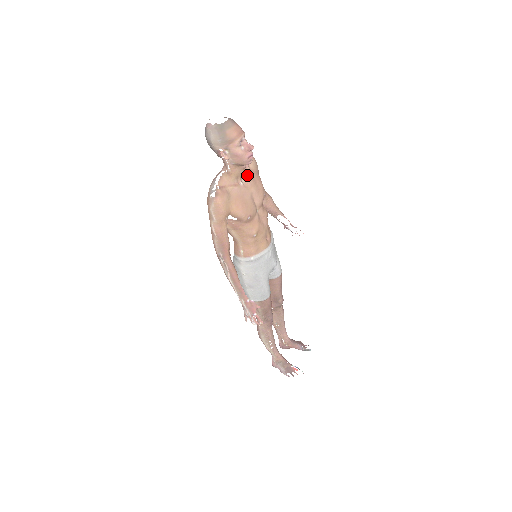
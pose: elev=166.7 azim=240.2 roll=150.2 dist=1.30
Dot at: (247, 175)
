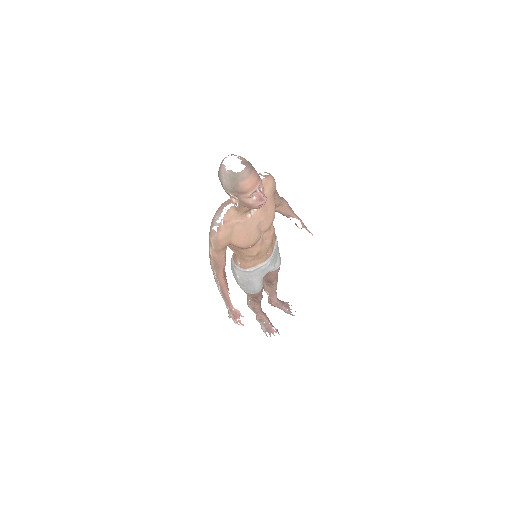
Dot at: occluded
